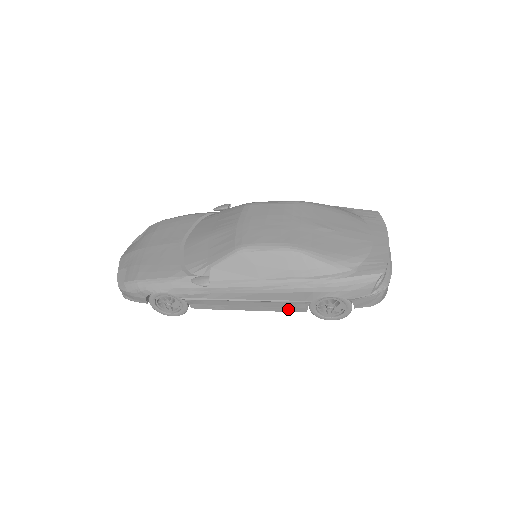
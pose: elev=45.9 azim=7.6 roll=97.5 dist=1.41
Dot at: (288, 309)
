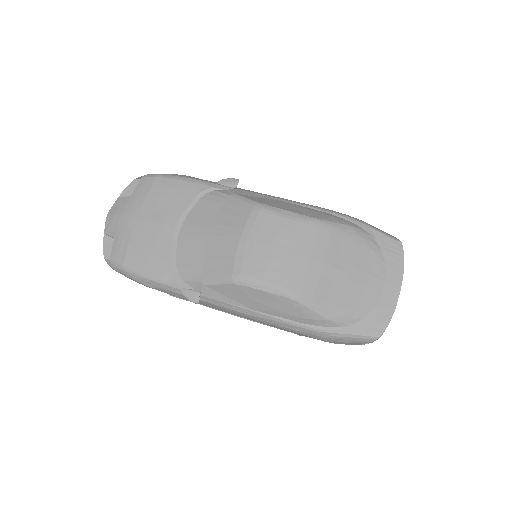
Dot at: occluded
